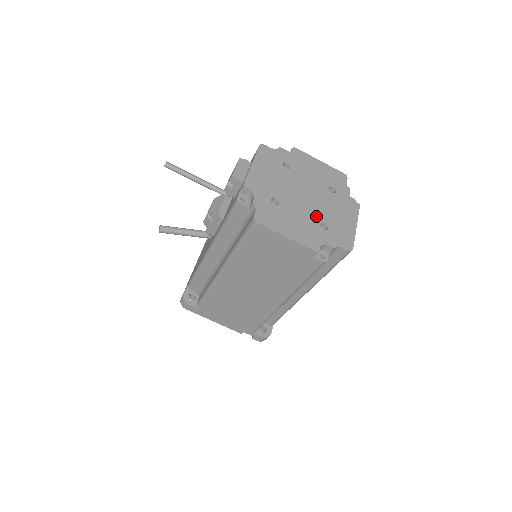
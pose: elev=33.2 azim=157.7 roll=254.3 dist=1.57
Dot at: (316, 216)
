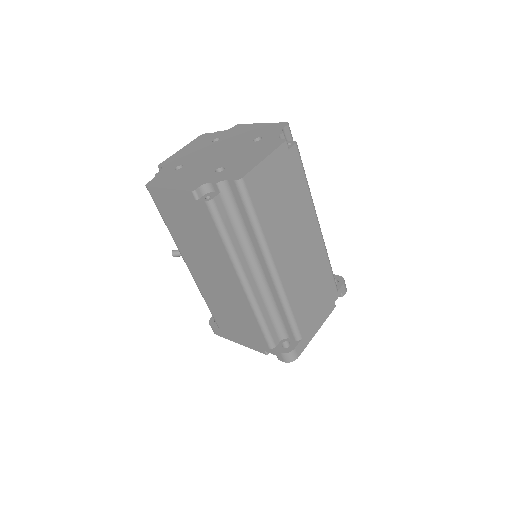
Dot at: (217, 164)
